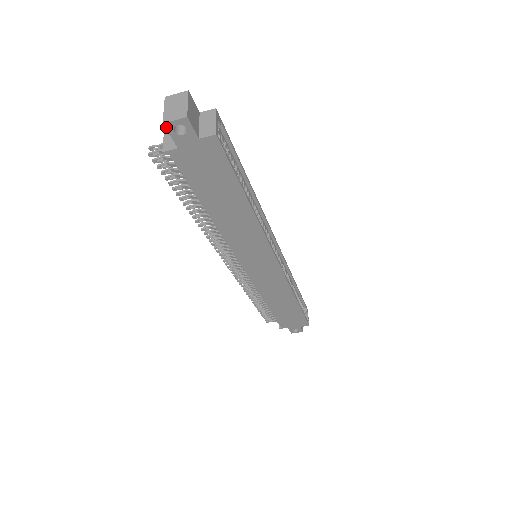
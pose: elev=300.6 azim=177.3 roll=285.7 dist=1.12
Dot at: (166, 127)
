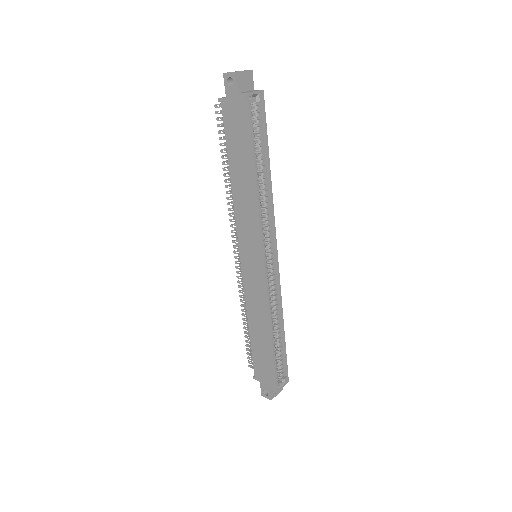
Dot at: (224, 77)
